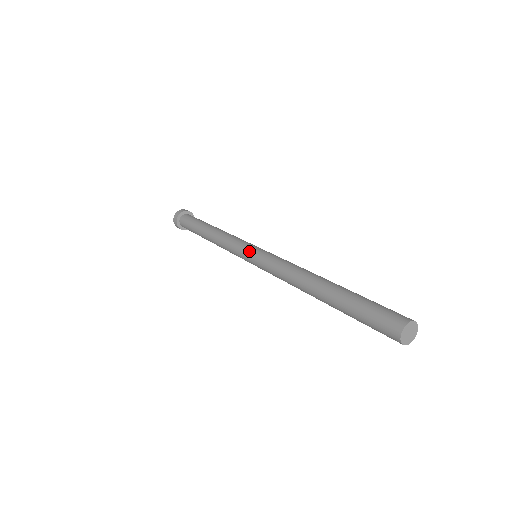
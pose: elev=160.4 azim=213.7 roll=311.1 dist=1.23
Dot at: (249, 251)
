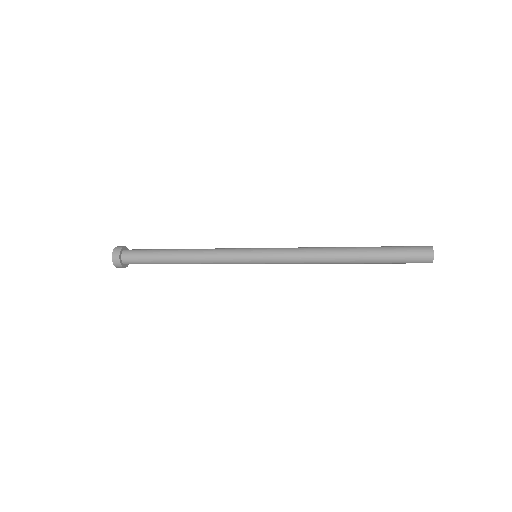
Dot at: (255, 248)
